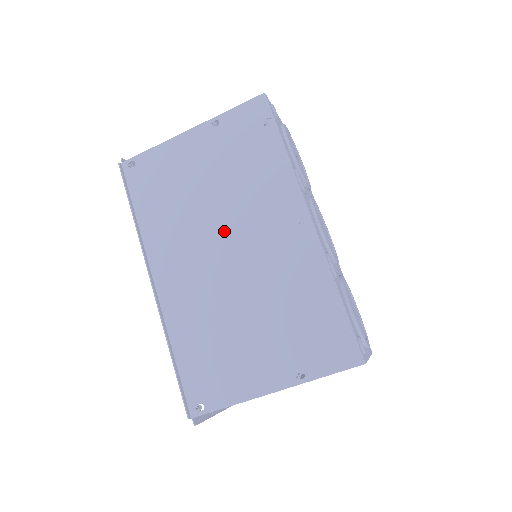
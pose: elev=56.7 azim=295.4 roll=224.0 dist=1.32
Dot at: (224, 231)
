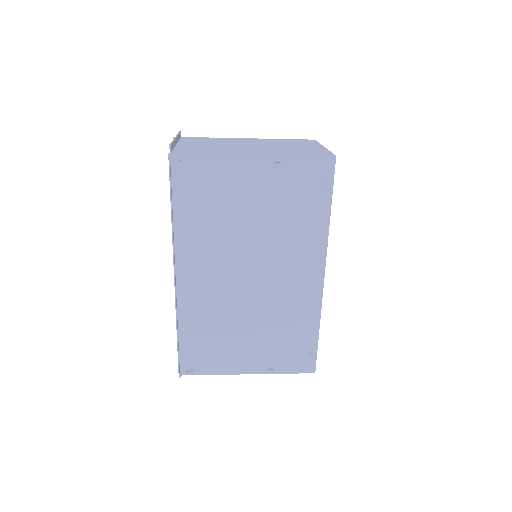
Dot at: (253, 259)
